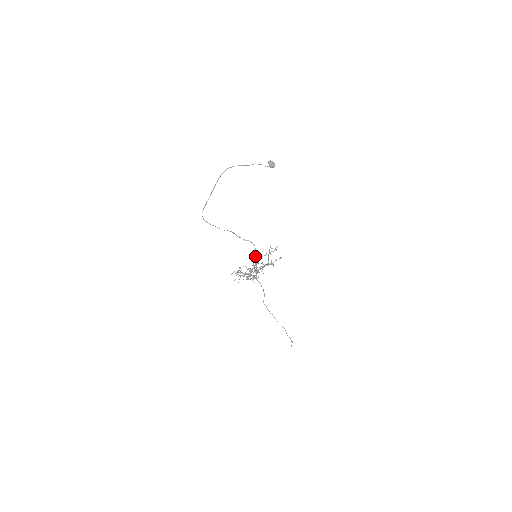
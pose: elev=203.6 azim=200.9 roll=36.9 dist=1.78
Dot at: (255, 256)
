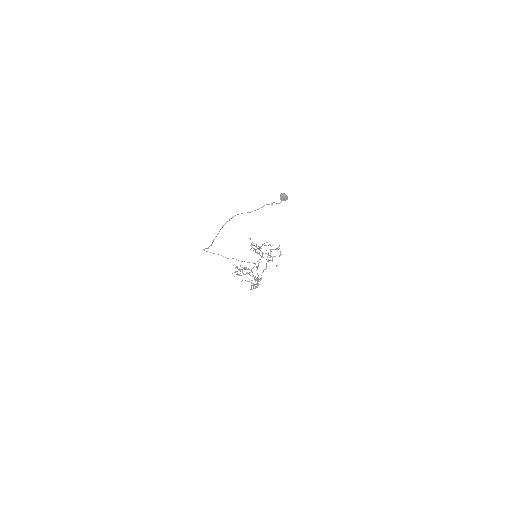
Dot at: (257, 268)
